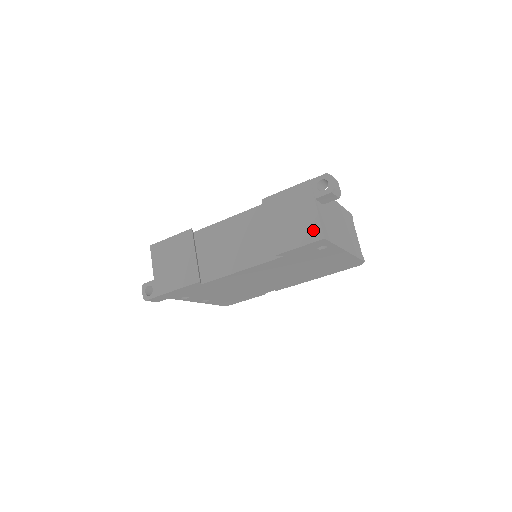
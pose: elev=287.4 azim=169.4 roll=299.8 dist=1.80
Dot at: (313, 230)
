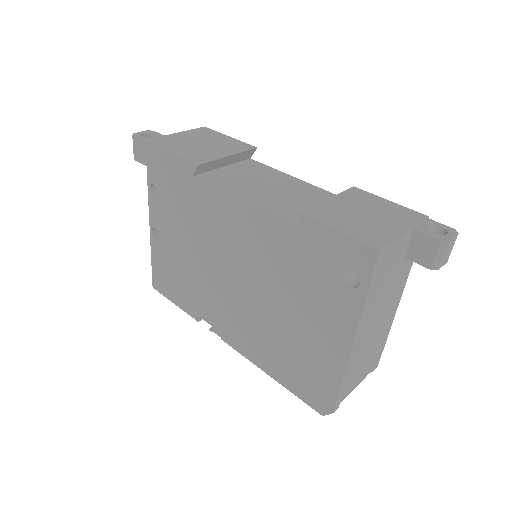
Dot at: (376, 237)
